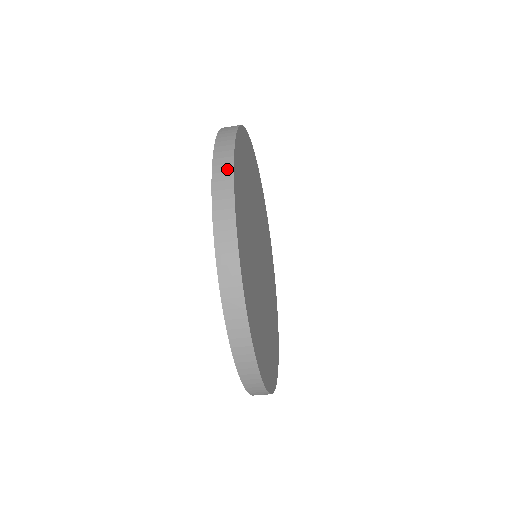
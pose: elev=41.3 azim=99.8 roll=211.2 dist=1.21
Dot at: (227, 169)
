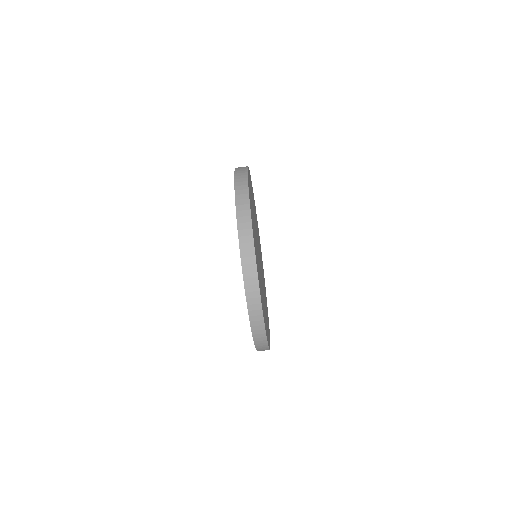
Dot at: (245, 202)
